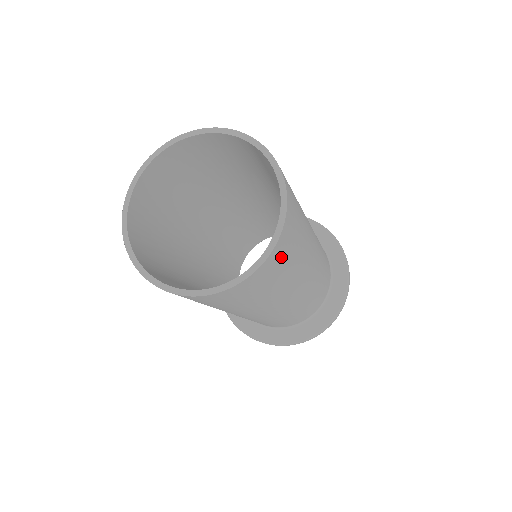
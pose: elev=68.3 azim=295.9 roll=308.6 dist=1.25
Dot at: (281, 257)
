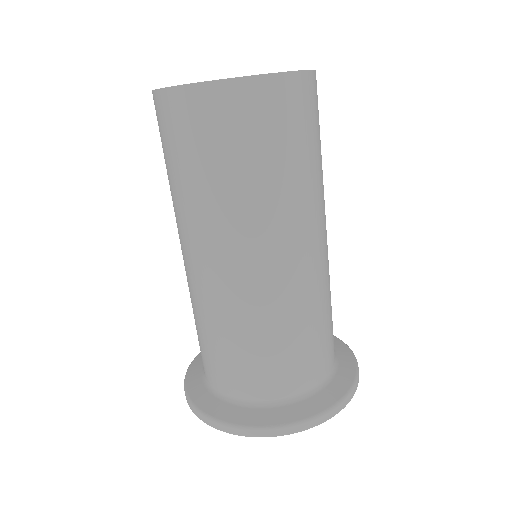
Dot at: (300, 108)
